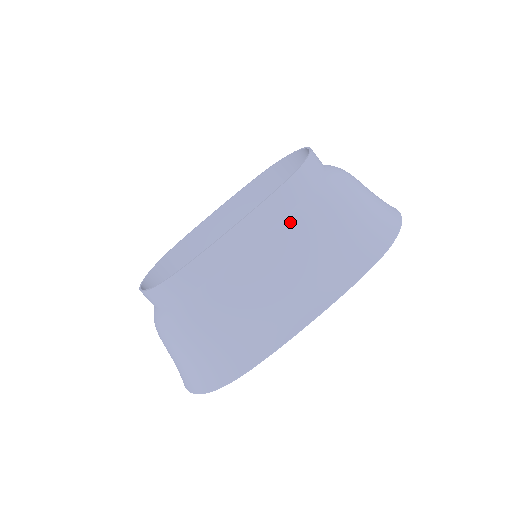
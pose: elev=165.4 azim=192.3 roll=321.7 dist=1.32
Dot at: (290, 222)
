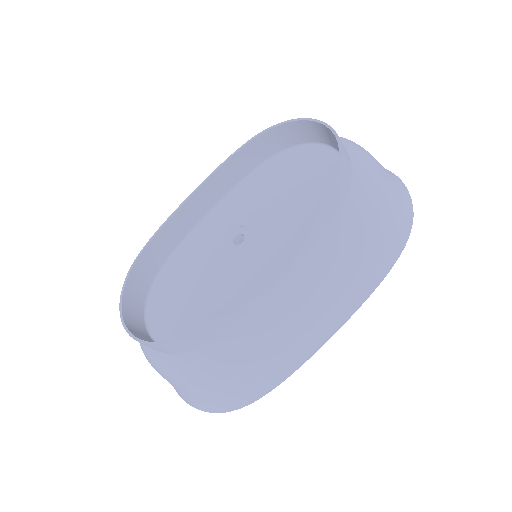
Dot at: (326, 244)
